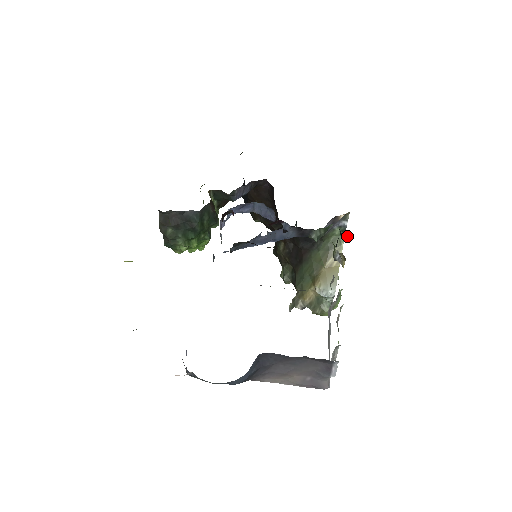
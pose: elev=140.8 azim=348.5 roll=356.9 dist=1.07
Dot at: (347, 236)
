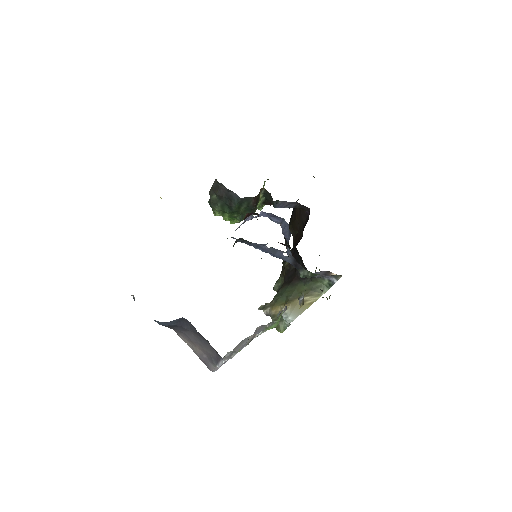
Dot at: occluded
